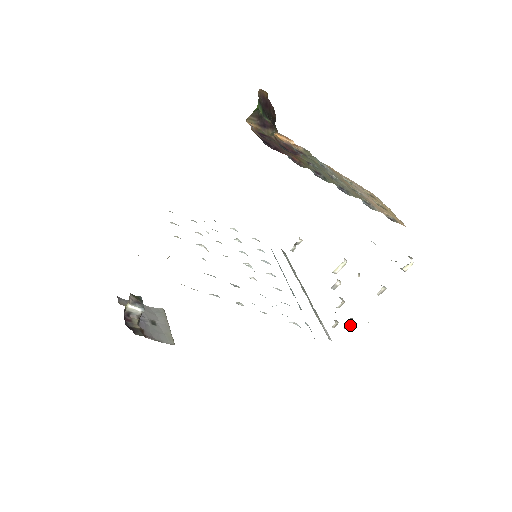
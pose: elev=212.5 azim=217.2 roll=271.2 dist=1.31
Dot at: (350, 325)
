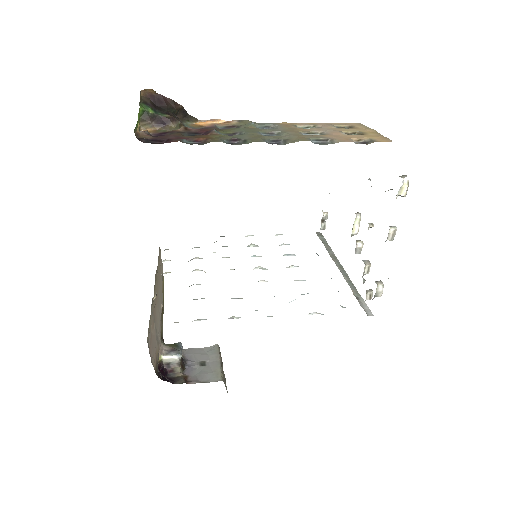
Dot at: (379, 290)
